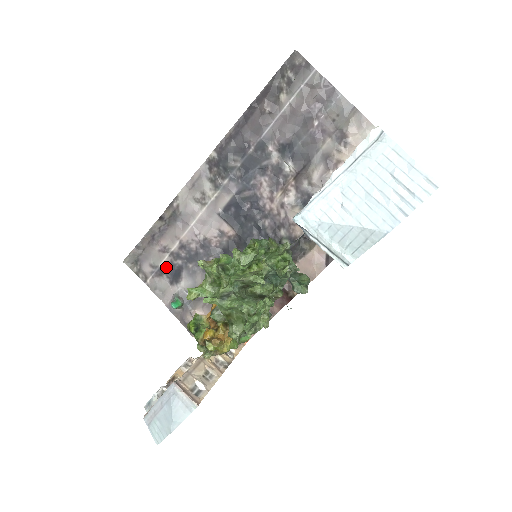
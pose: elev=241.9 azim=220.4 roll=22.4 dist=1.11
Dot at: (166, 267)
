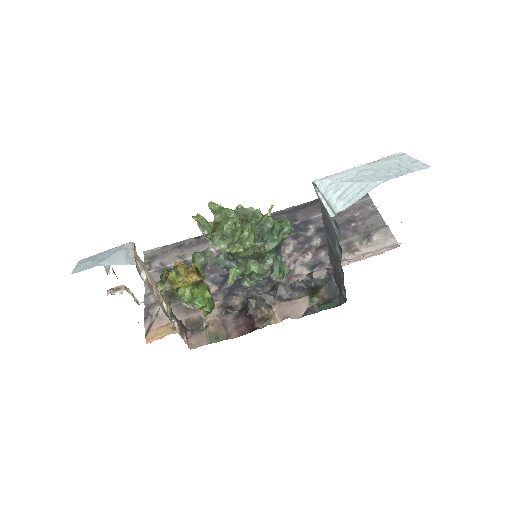
Dot at: (172, 268)
